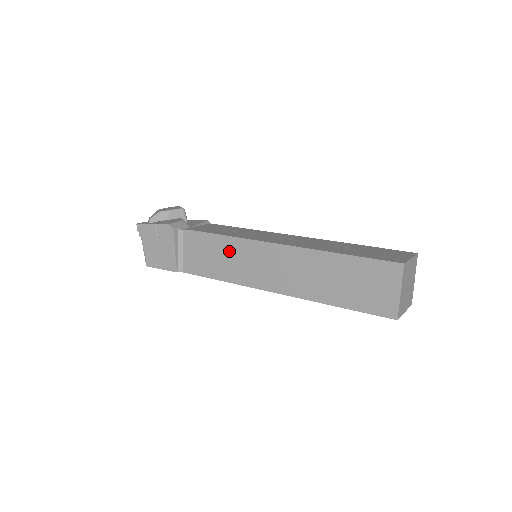
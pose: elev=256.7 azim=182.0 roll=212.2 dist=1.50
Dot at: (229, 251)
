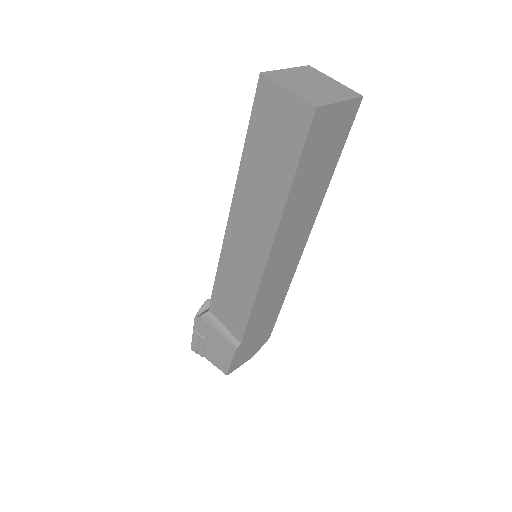
Dot at: (229, 276)
